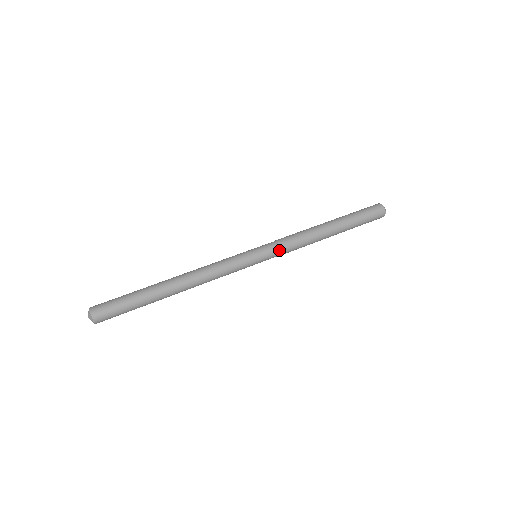
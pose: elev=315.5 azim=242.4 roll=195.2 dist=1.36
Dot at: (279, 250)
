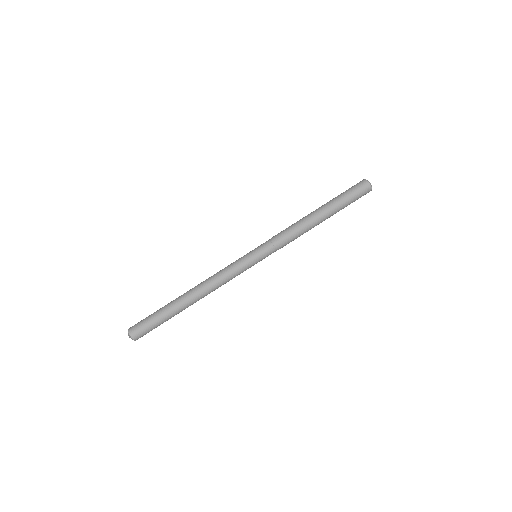
Dot at: (276, 250)
